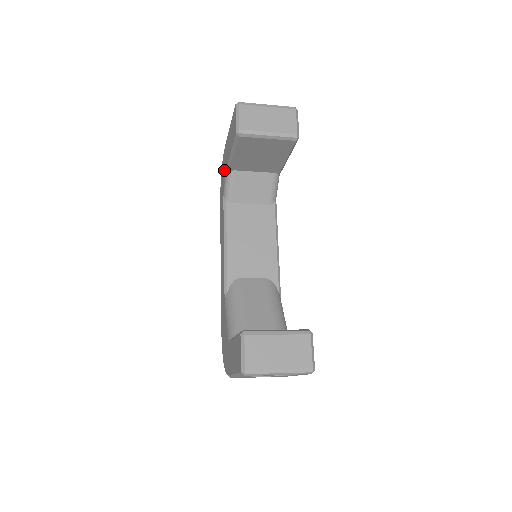
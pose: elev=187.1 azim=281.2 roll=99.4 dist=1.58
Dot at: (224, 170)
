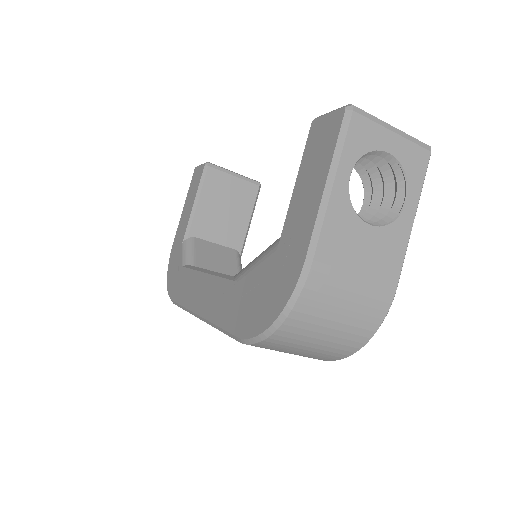
Dot at: (178, 251)
